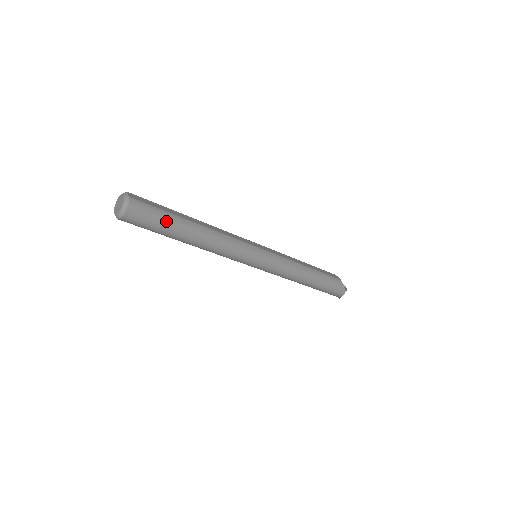
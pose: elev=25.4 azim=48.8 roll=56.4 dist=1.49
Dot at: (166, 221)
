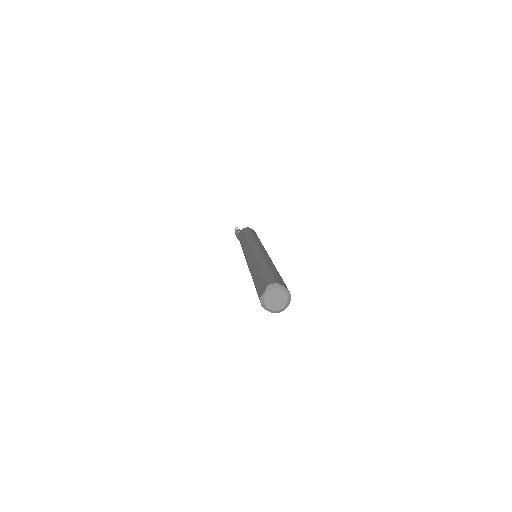
Dot at: occluded
